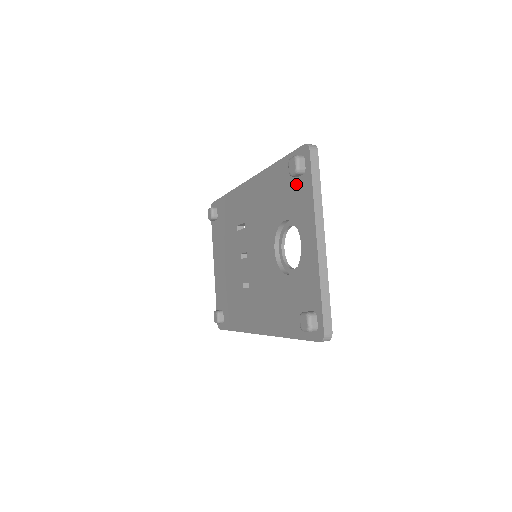
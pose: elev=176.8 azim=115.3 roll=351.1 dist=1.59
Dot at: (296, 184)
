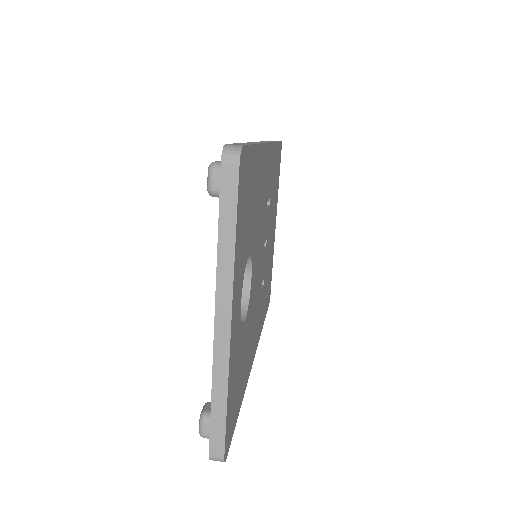
Dot at: occluded
